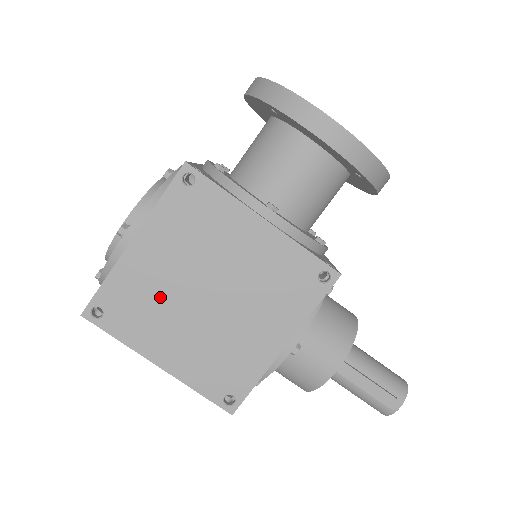
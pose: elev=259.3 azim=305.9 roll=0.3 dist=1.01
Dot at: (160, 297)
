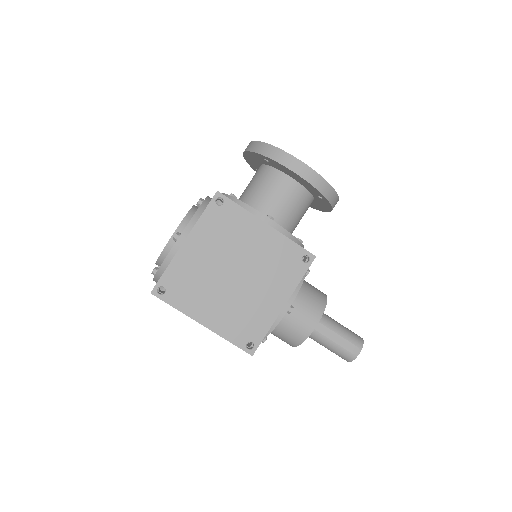
Dot at: (203, 277)
